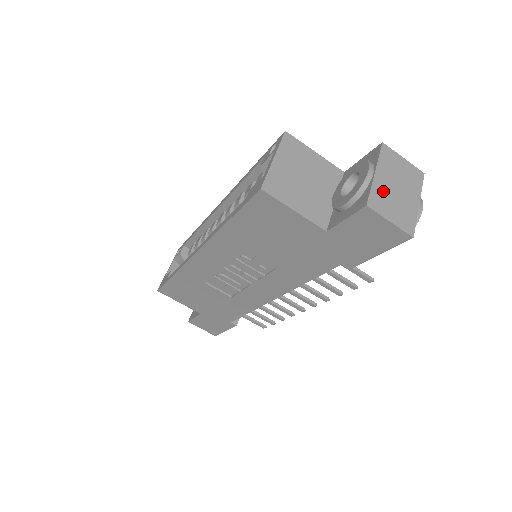
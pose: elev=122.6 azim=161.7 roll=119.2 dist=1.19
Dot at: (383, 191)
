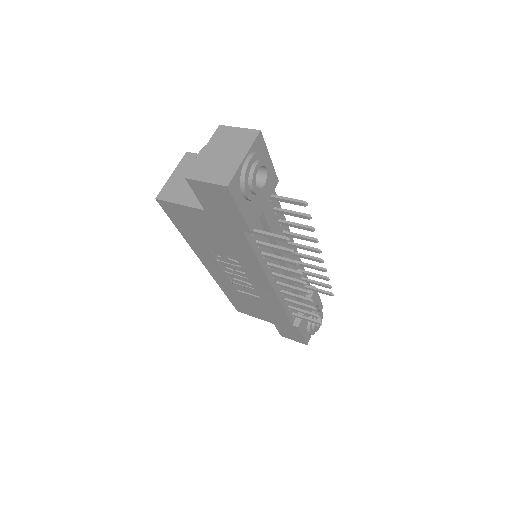
Dot at: (206, 162)
